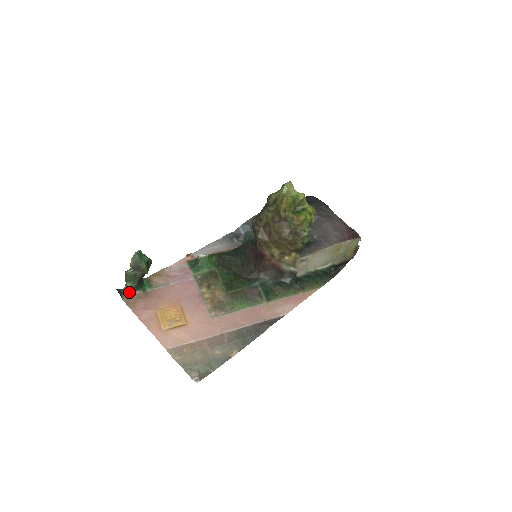
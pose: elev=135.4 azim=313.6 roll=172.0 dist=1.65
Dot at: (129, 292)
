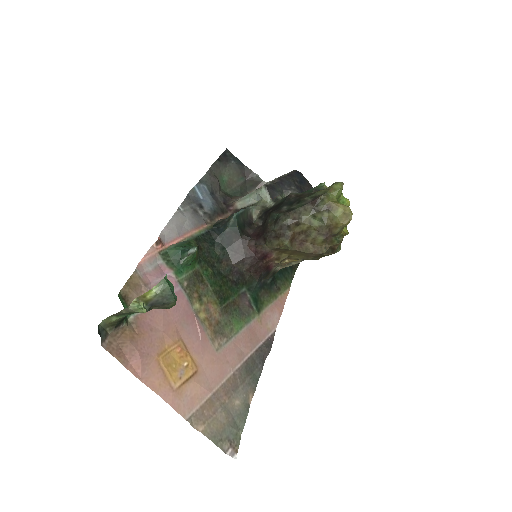
Dot at: (109, 329)
